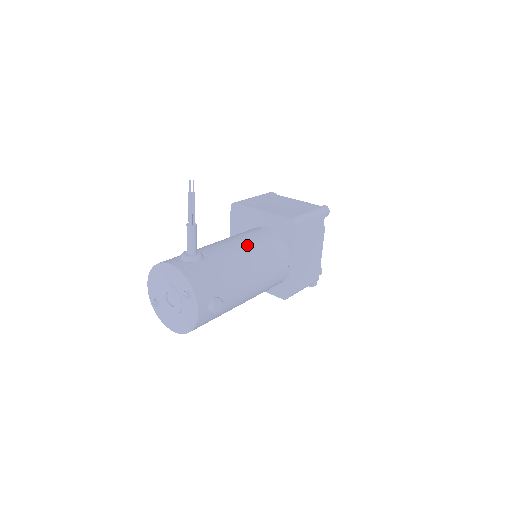
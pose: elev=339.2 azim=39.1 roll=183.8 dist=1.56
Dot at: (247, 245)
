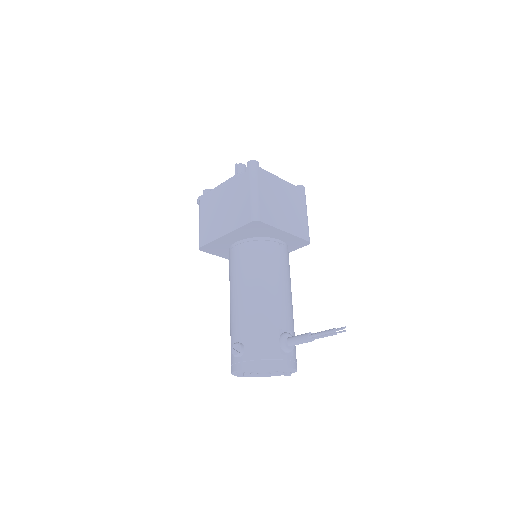
Dot at: (290, 286)
